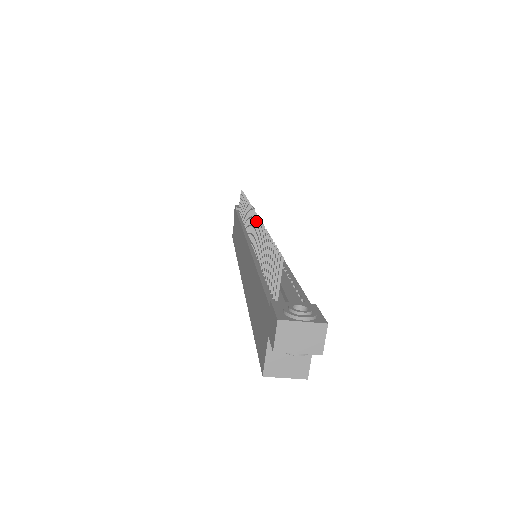
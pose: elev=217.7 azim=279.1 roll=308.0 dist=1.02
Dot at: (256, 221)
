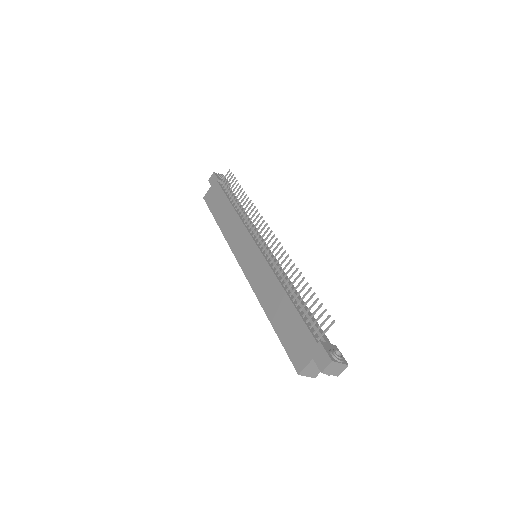
Dot at: (280, 248)
